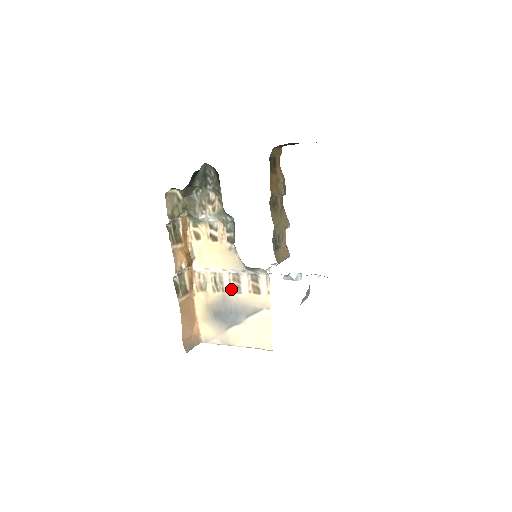
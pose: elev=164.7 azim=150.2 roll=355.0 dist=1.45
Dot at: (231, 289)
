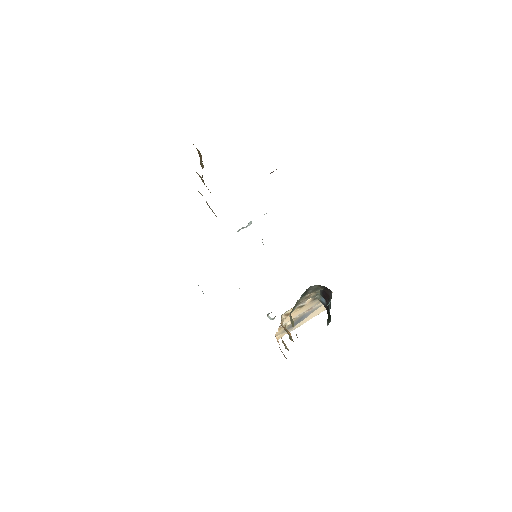
Dot at: (305, 312)
